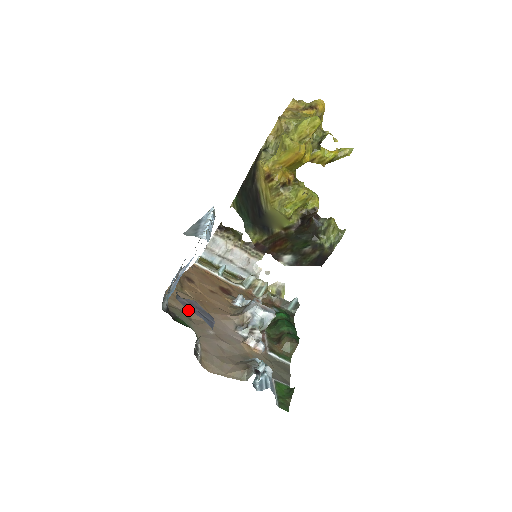
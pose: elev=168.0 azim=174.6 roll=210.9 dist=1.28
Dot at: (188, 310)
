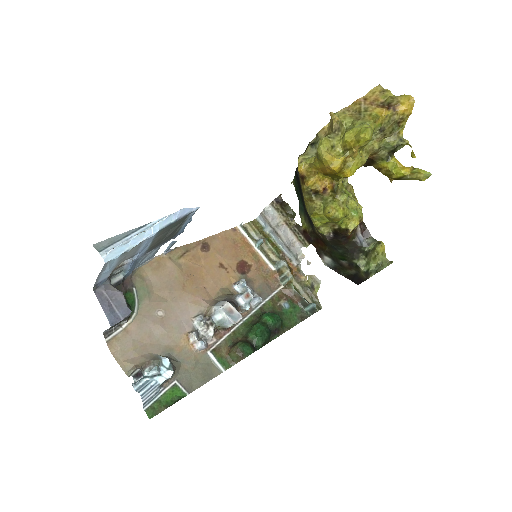
Dot at: (160, 283)
